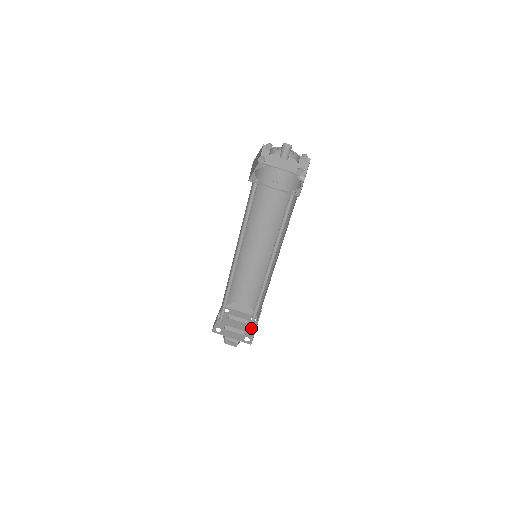
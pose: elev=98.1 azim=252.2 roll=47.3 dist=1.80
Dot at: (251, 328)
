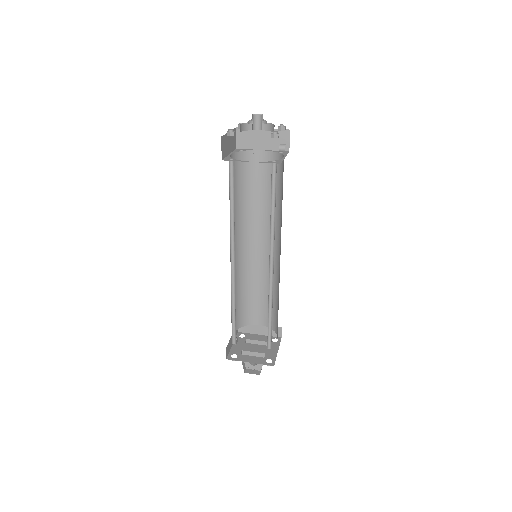
Dot at: (270, 346)
